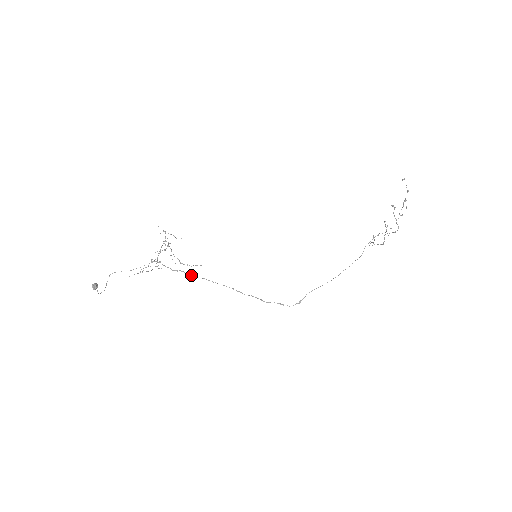
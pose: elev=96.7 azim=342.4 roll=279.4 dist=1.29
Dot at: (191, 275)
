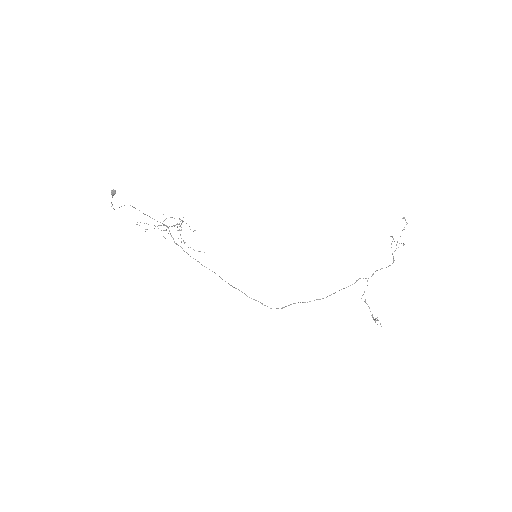
Dot at: (188, 254)
